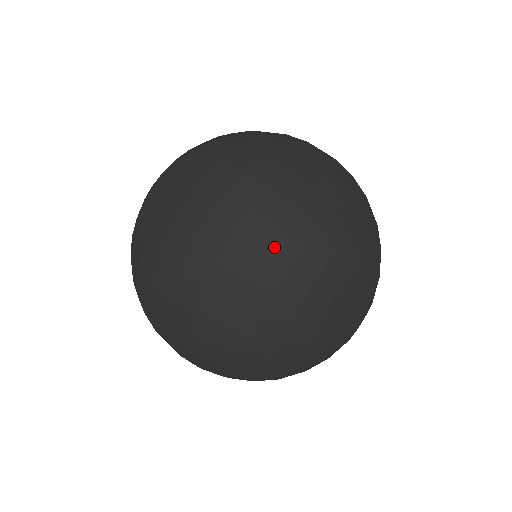
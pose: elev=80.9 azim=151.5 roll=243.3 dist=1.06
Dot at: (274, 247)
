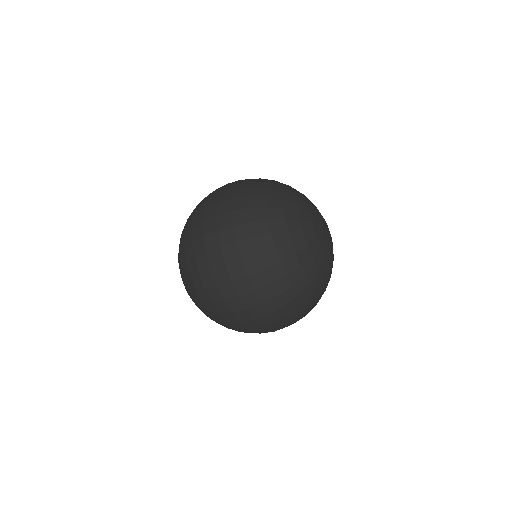
Dot at: (255, 216)
